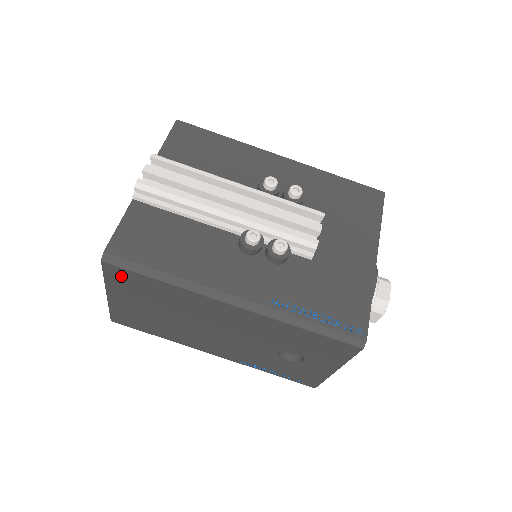
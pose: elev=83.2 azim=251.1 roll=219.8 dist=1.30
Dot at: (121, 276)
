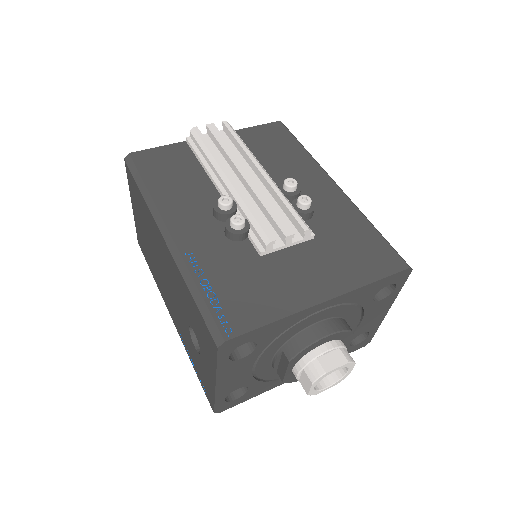
Dot at: (131, 181)
